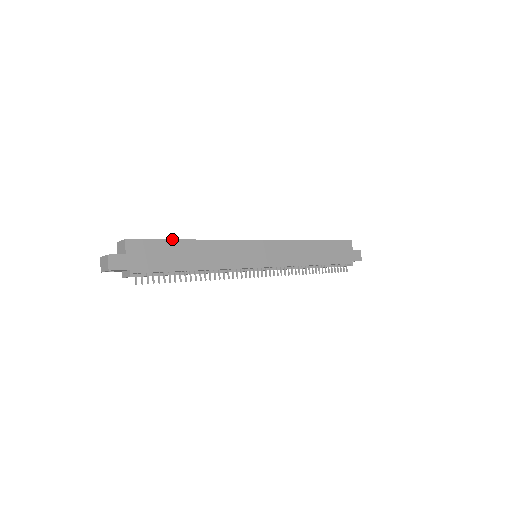
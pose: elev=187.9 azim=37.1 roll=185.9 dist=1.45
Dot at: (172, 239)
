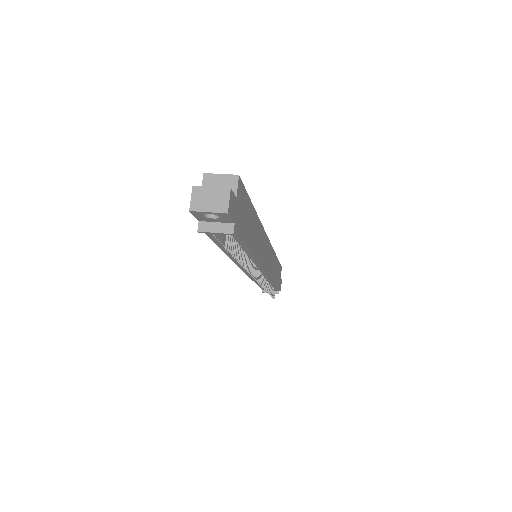
Dot at: occluded
